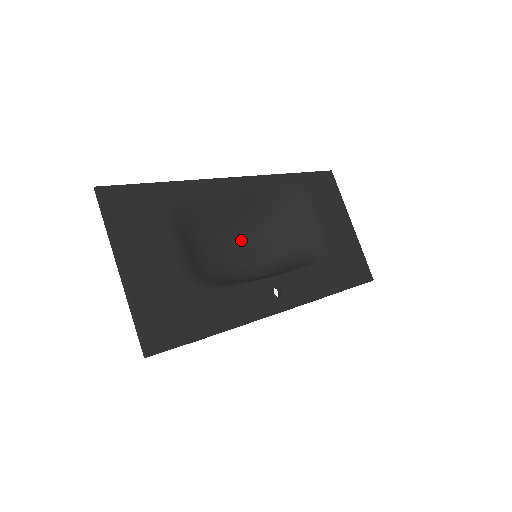
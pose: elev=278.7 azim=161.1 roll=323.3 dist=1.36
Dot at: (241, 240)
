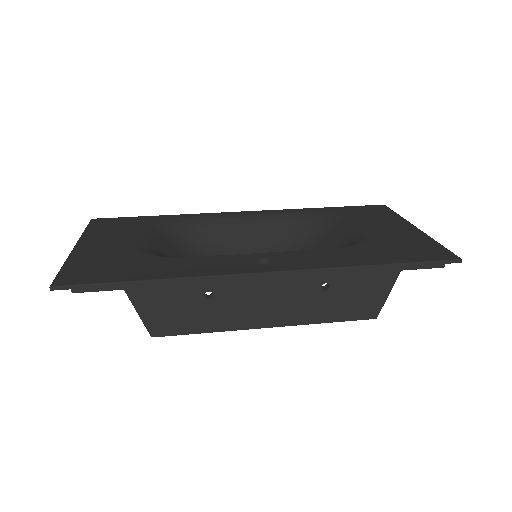
Dot at: occluded
